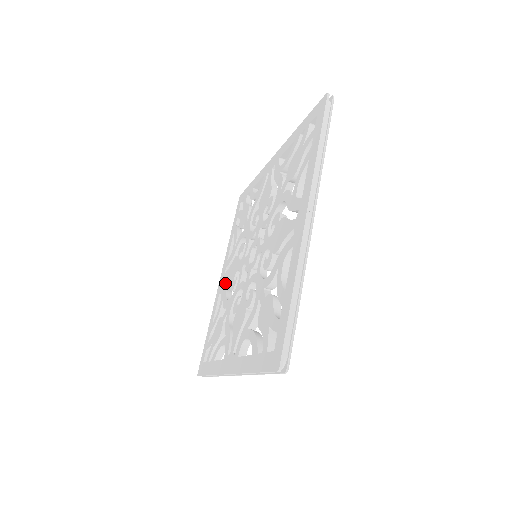
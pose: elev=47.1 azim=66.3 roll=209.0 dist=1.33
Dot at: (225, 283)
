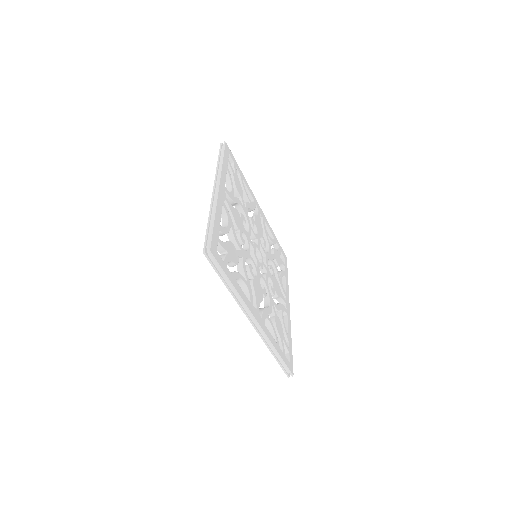
Dot at: occluded
